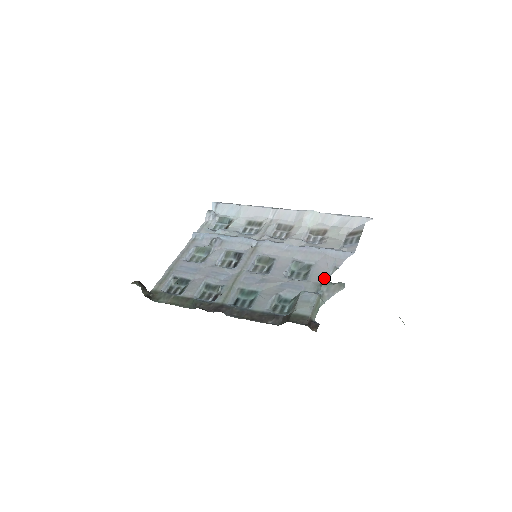
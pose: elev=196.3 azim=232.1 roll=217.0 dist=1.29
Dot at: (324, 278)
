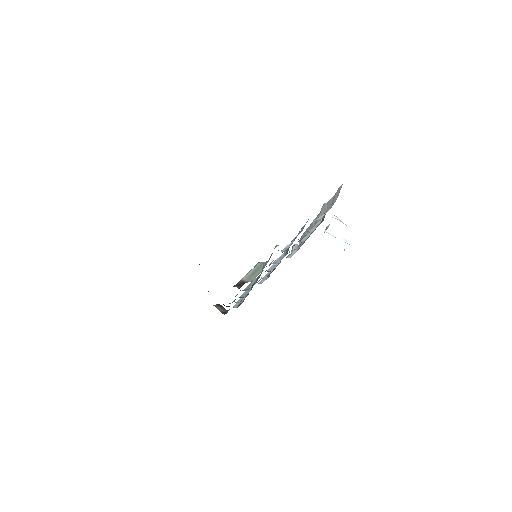
Dot at: (282, 250)
